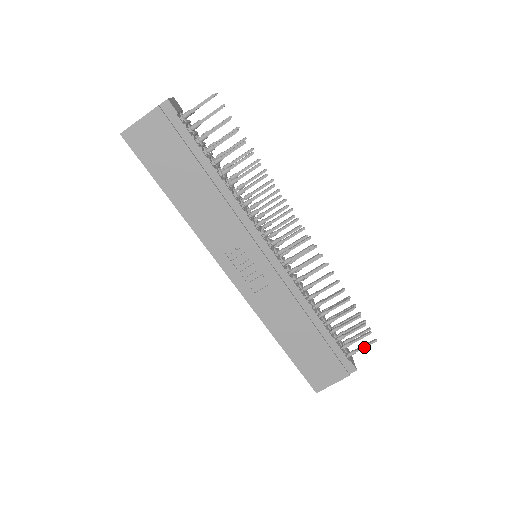
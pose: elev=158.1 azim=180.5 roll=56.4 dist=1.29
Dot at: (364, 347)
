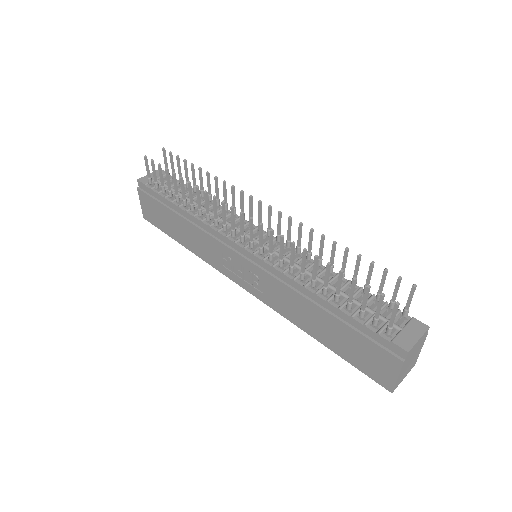
Dot at: (392, 317)
